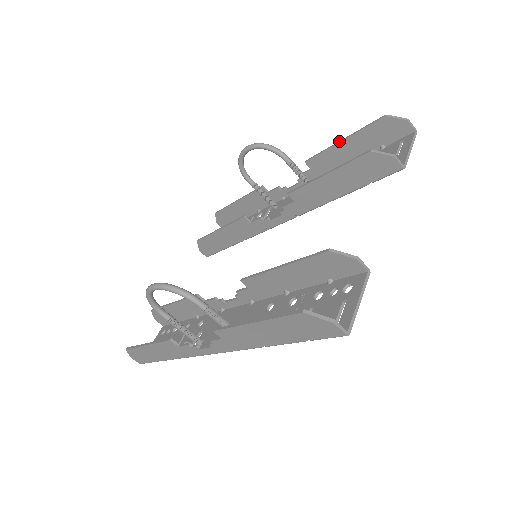
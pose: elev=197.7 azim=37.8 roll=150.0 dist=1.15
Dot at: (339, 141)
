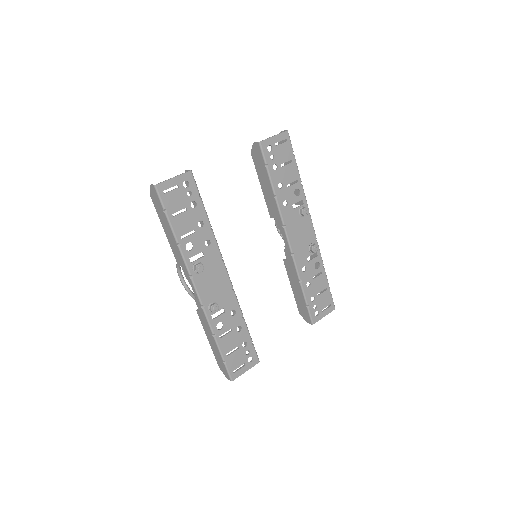
Dot at: occluded
